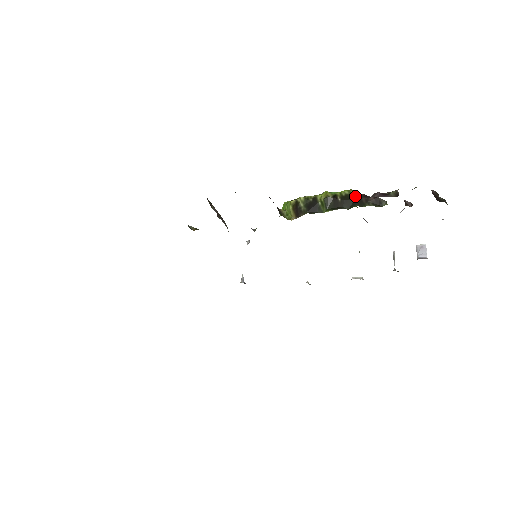
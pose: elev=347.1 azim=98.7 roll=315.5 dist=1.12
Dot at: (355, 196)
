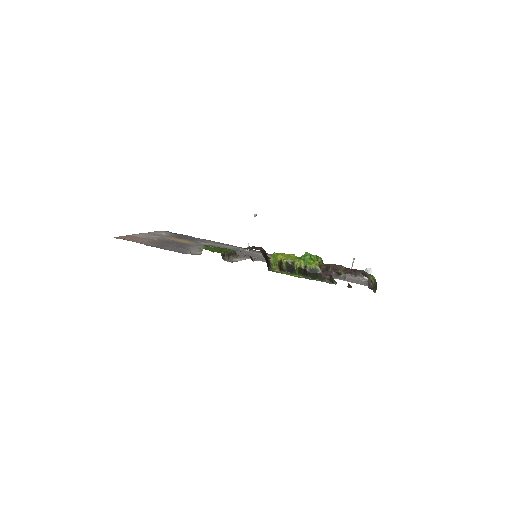
Dot at: (318, 271)
